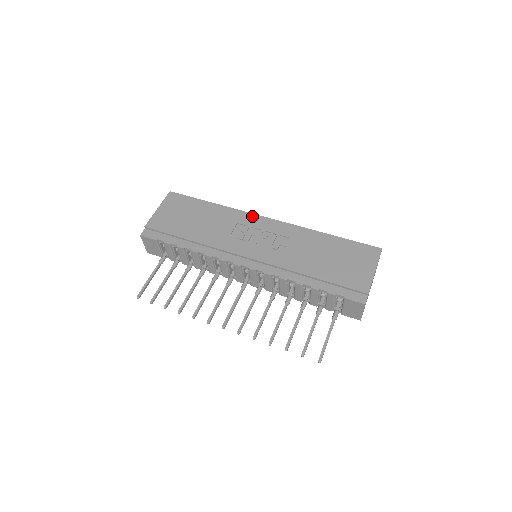
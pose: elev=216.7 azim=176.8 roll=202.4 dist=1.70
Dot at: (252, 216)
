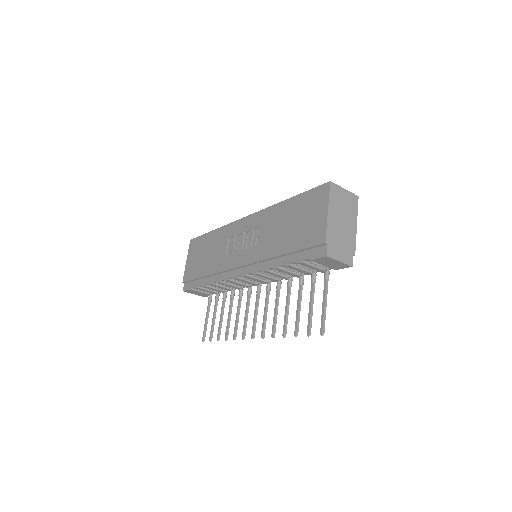
Dot at: (236, 224)
